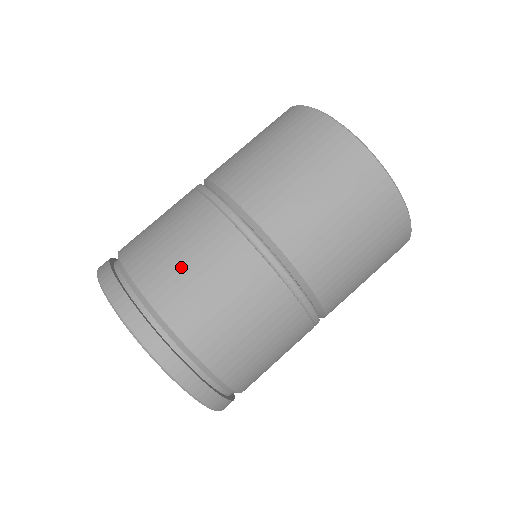
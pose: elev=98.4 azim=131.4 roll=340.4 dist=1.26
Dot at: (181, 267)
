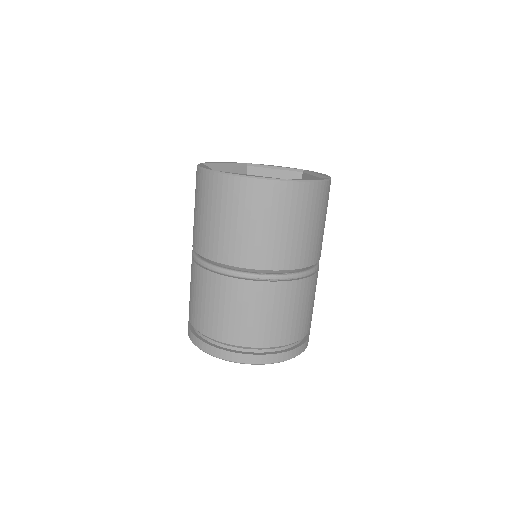
Dot at: (208, 311)
